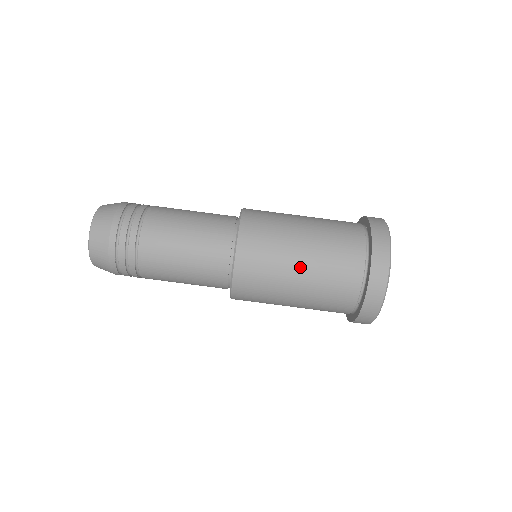
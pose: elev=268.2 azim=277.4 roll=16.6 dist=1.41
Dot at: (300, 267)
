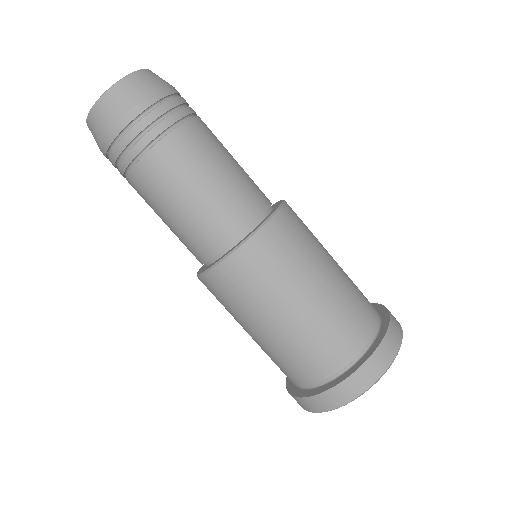
Dot at: (268, 328)
